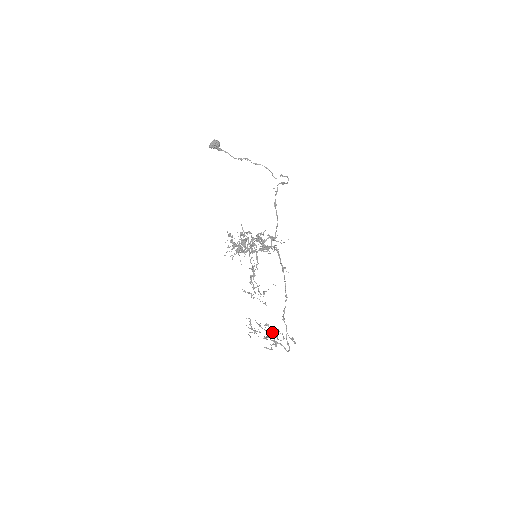
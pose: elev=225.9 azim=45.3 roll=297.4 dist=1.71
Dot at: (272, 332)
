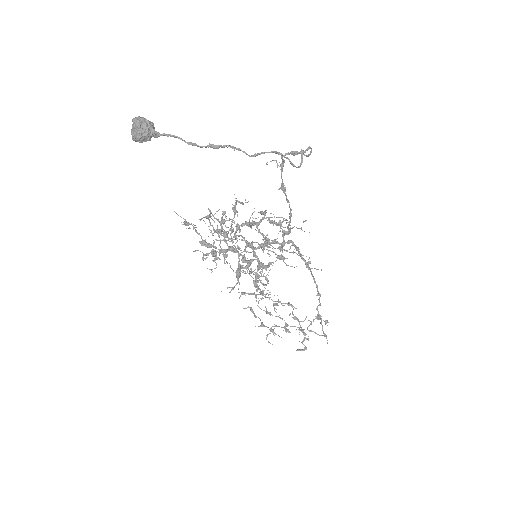
Dot at: occluded
